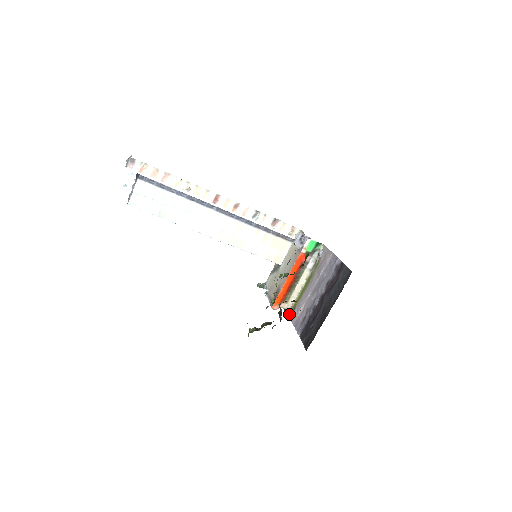
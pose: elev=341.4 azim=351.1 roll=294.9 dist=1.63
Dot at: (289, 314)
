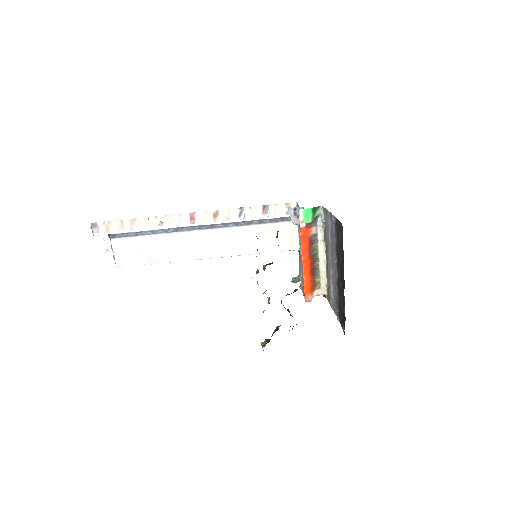
Dot at: (328, 299)
